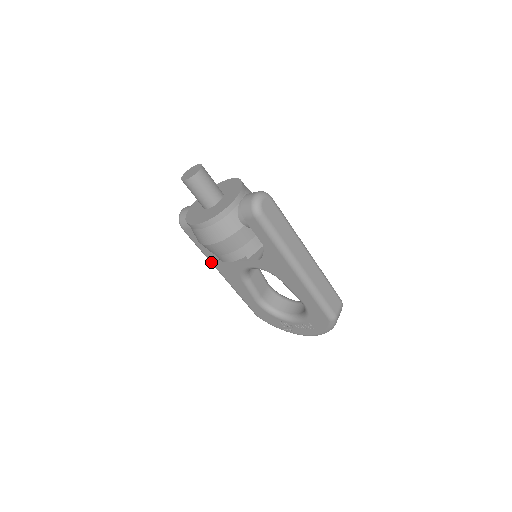
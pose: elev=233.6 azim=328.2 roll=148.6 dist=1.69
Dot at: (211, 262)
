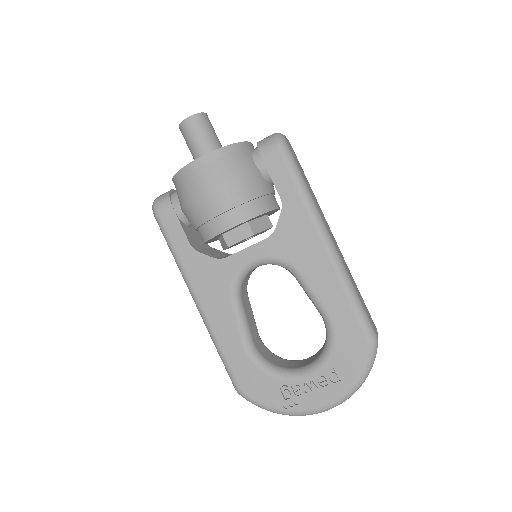
Dot at: (186, 275)
